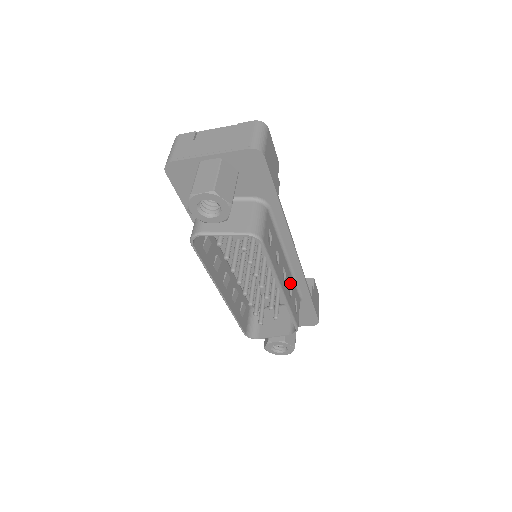
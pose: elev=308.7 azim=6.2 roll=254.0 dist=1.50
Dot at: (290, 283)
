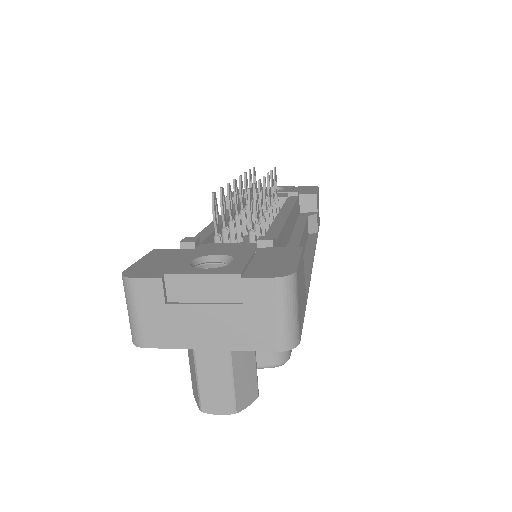
Dot at: occluded
